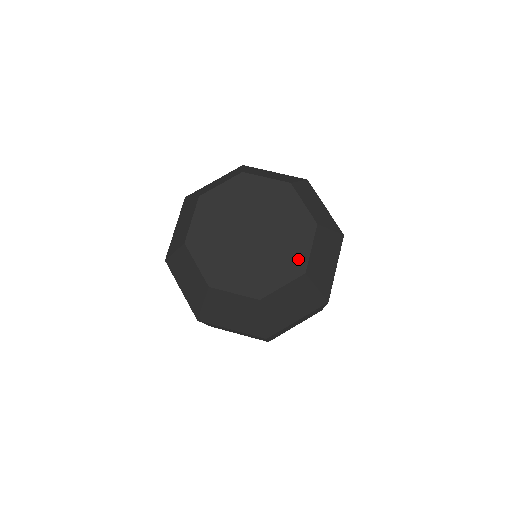
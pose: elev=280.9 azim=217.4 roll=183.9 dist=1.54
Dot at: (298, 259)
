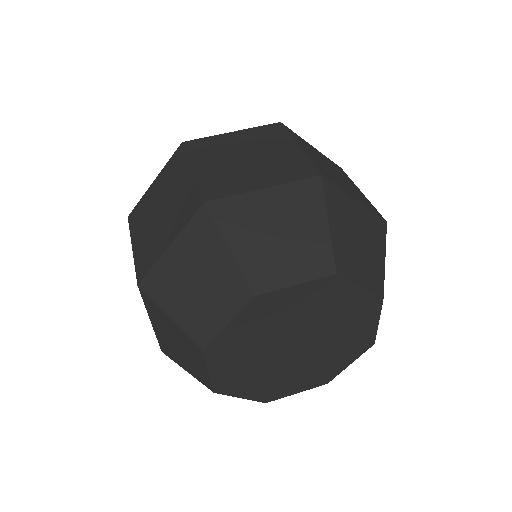
Dot at: (364, 338)
